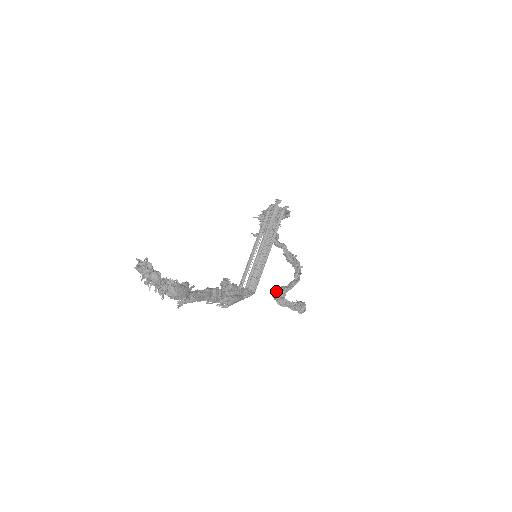
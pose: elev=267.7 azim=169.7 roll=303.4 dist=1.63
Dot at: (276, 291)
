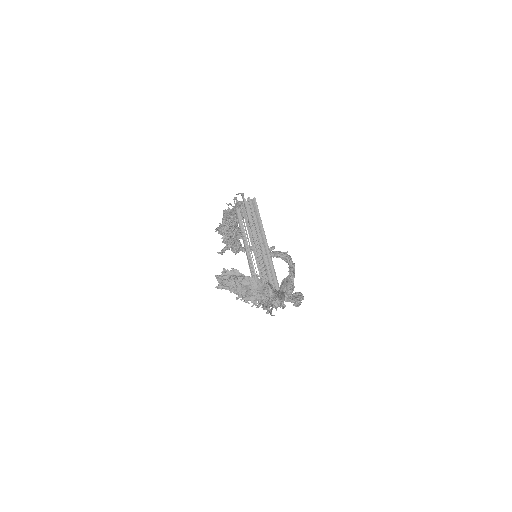
Dot at: (282, 287)
